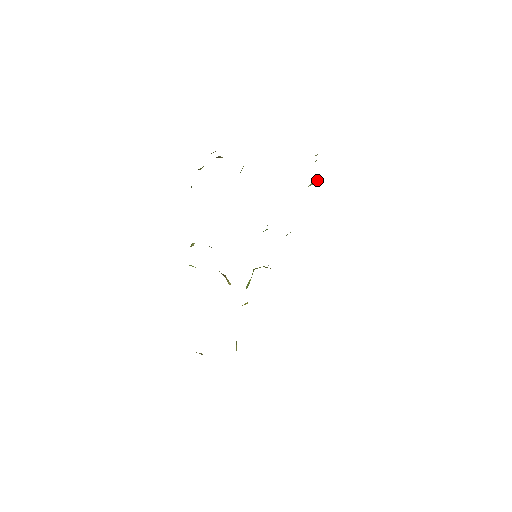
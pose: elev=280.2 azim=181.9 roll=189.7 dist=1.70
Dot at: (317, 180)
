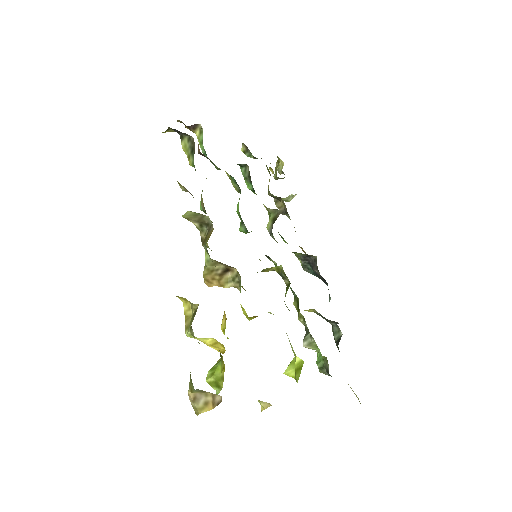
Dot at: (295, 194)
